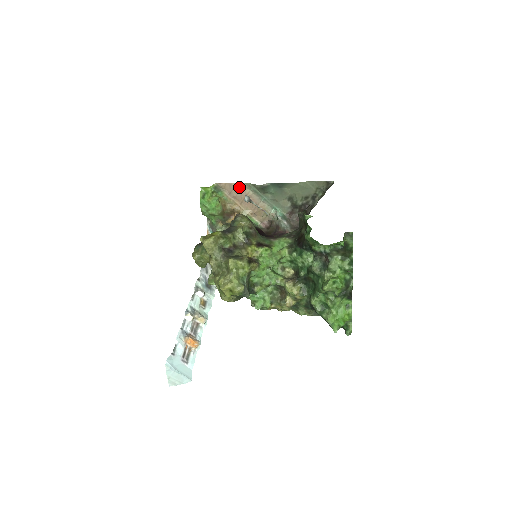
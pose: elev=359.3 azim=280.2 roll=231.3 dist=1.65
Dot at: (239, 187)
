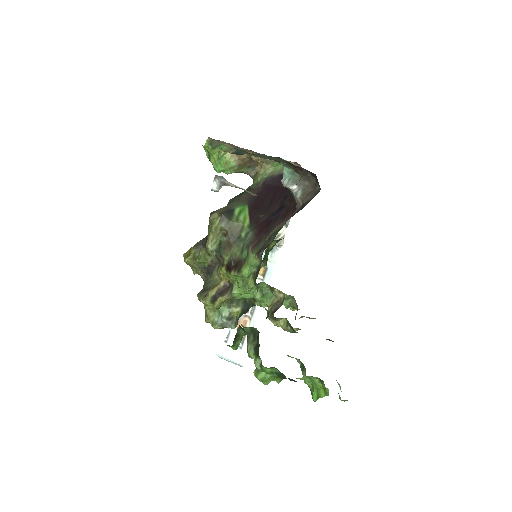
Dot at: (225, 143)
